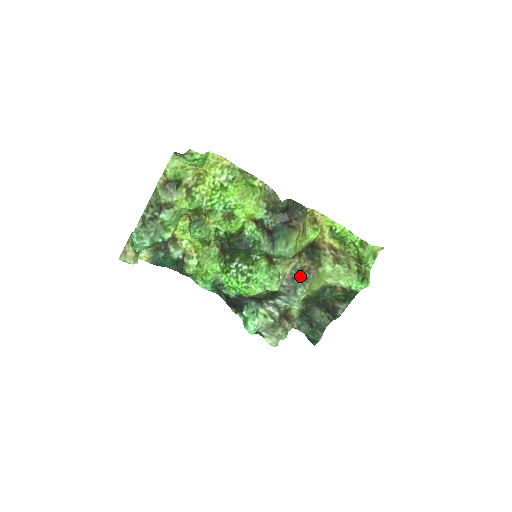
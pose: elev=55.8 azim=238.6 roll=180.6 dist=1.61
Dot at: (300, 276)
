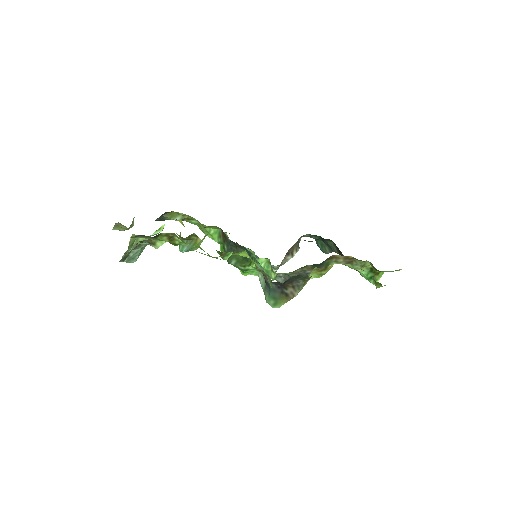
Dot at: (300, 274)
